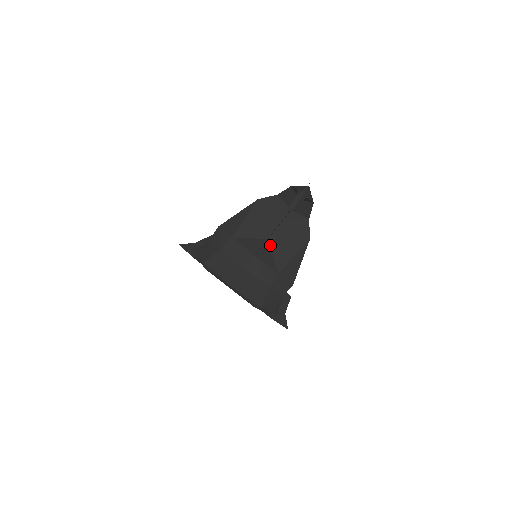
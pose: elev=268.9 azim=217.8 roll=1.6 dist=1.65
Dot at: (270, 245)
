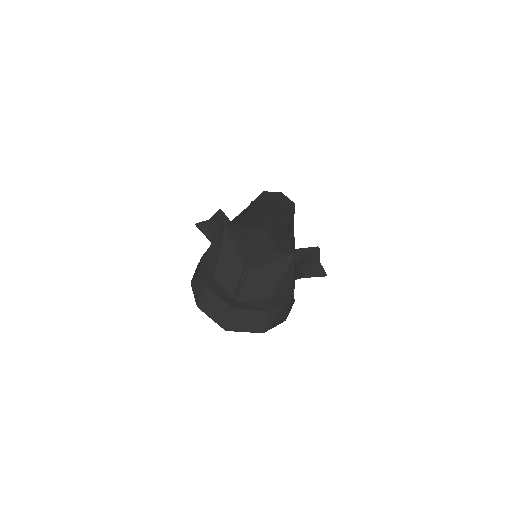
Dot at: (252, 276)
